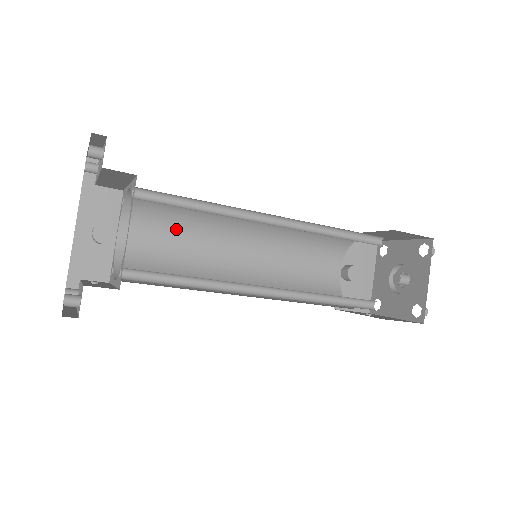
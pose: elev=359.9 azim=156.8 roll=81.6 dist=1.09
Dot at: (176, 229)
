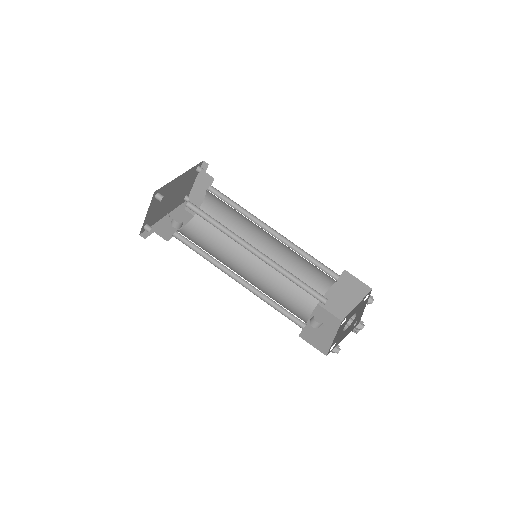
Dot at: (215, 240)
